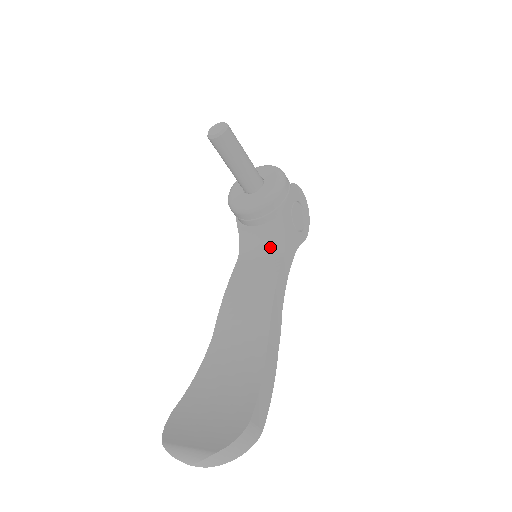
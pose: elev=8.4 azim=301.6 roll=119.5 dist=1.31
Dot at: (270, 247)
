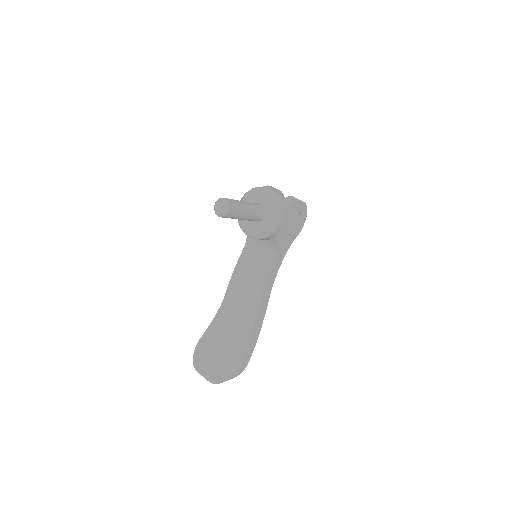
Dot at: (267, 250)
